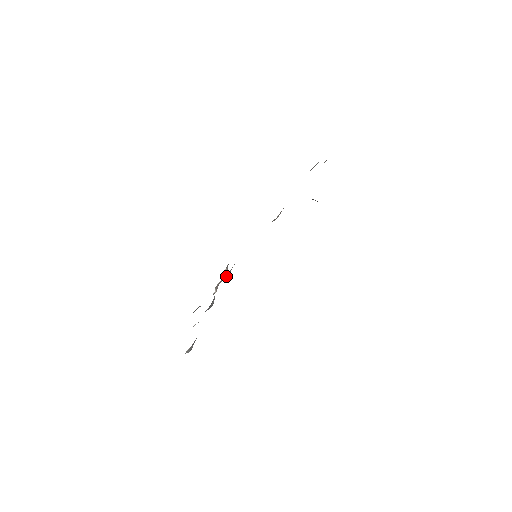
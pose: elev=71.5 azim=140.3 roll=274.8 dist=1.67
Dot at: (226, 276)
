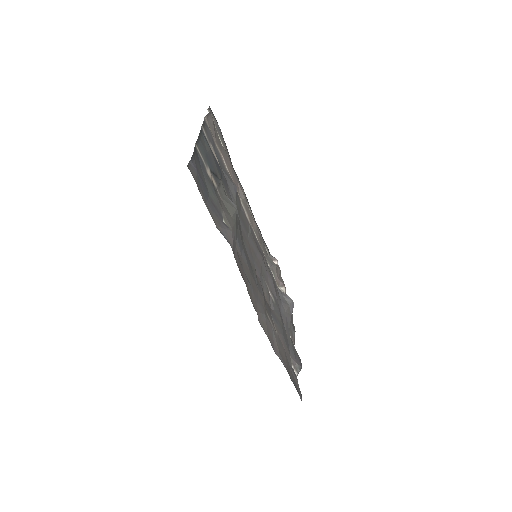
Dot at: (275, 271)
